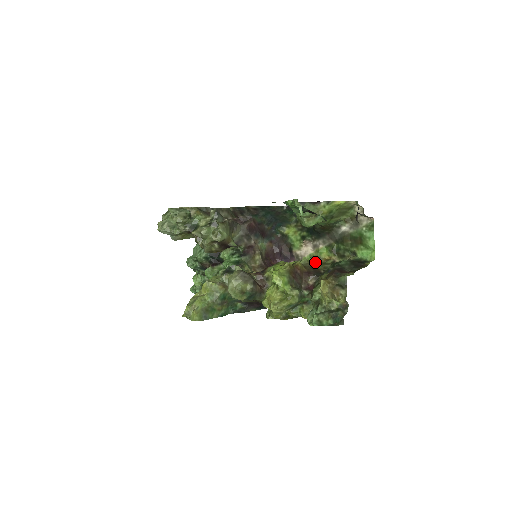
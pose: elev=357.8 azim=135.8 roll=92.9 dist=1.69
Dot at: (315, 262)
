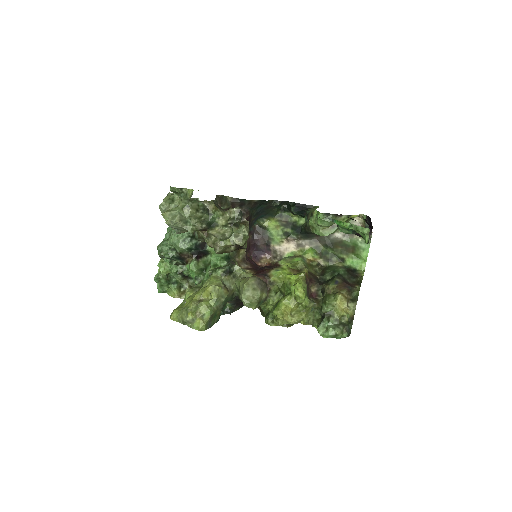
Dot at: (306, 264)
